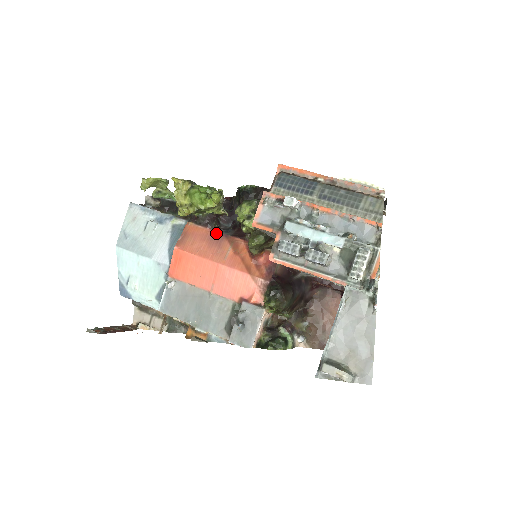
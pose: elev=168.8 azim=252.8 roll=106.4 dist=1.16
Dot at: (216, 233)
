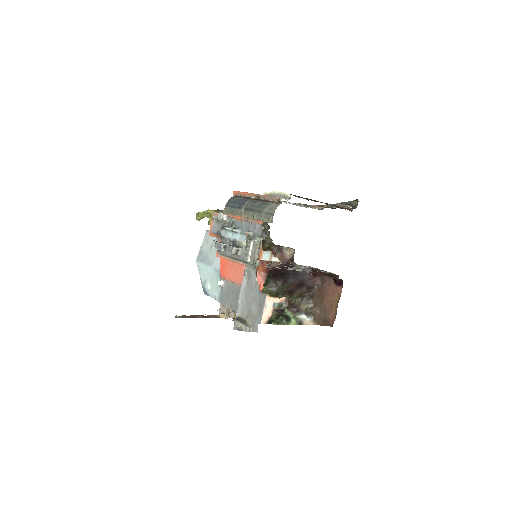
Dot at: occluded
